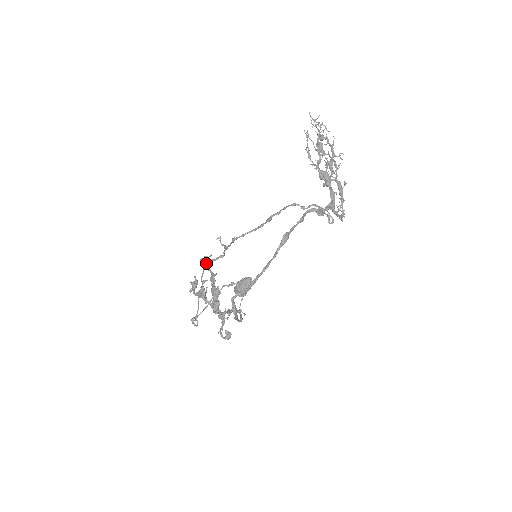
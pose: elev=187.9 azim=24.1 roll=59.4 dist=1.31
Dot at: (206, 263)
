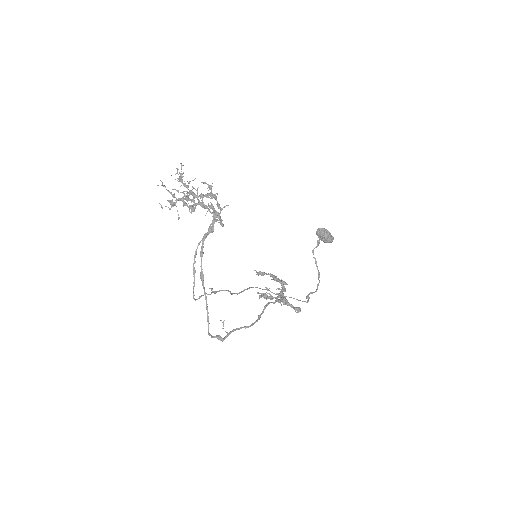
Dot at: (262, 274)
